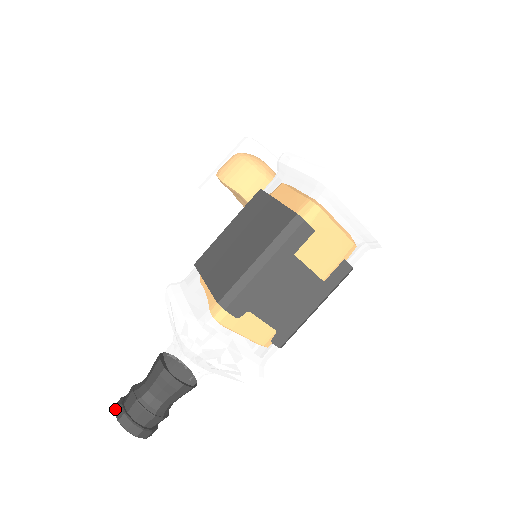
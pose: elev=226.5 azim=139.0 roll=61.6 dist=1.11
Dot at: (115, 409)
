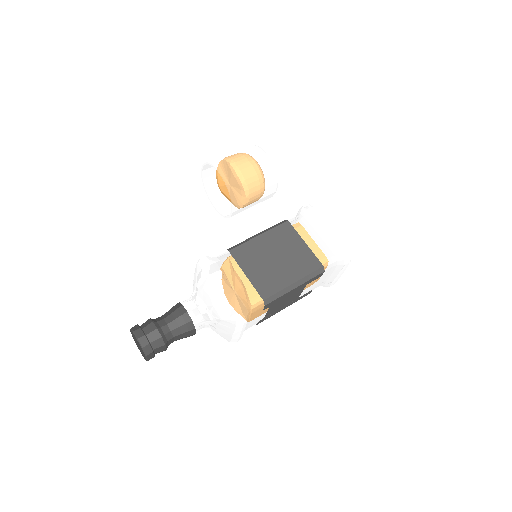
Dot at: (139, 338)
